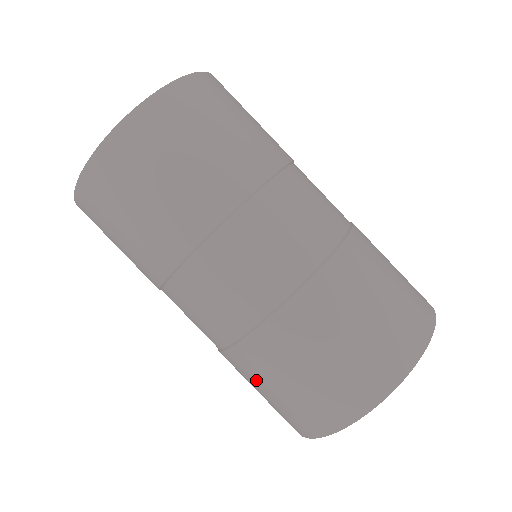
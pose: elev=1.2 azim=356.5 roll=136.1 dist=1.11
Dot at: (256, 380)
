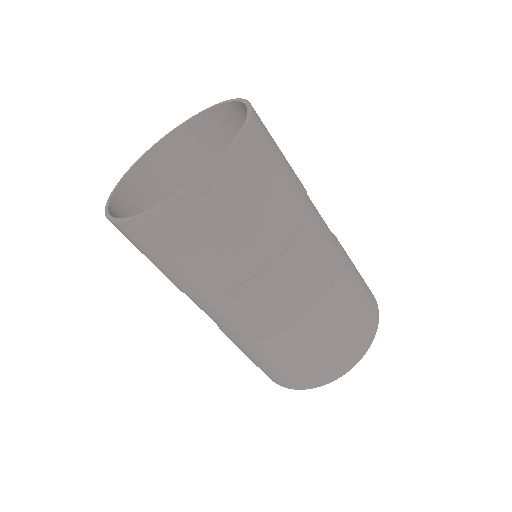
Dot at: (331, 328)
